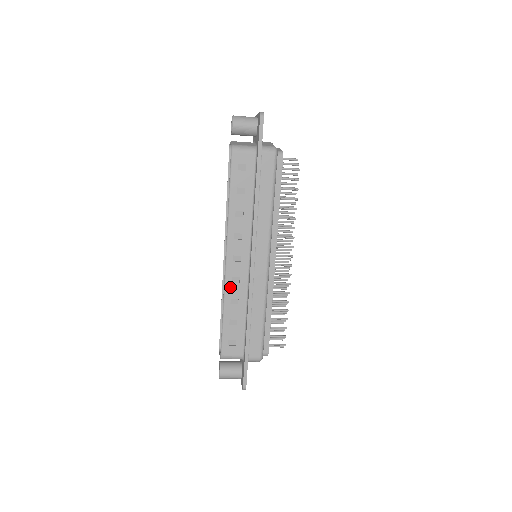
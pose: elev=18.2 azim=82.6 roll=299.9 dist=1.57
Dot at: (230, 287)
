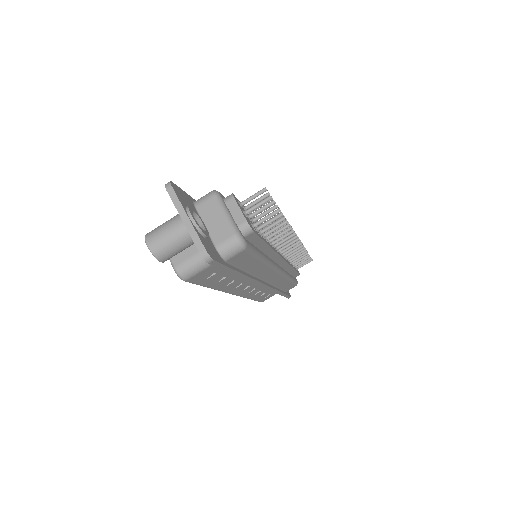
Dot at: occluded
